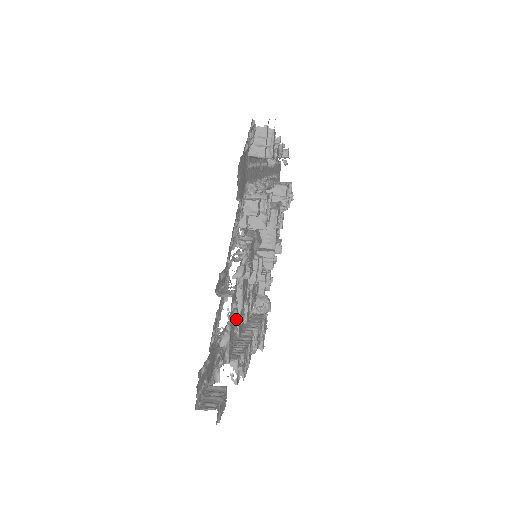
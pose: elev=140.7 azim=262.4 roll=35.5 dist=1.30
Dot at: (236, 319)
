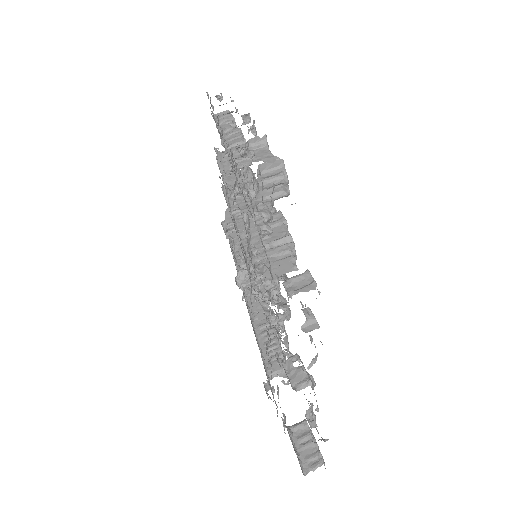
Dot at: occluded
